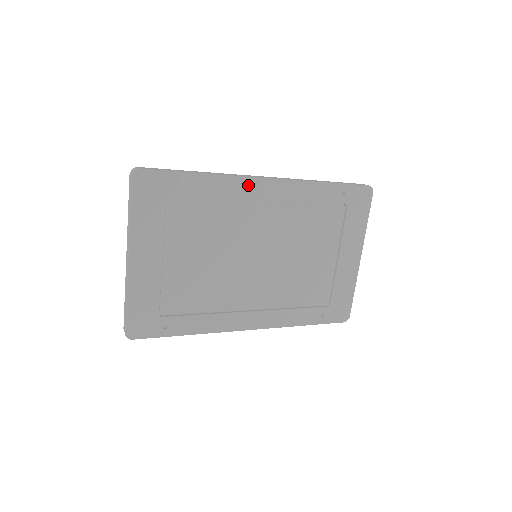
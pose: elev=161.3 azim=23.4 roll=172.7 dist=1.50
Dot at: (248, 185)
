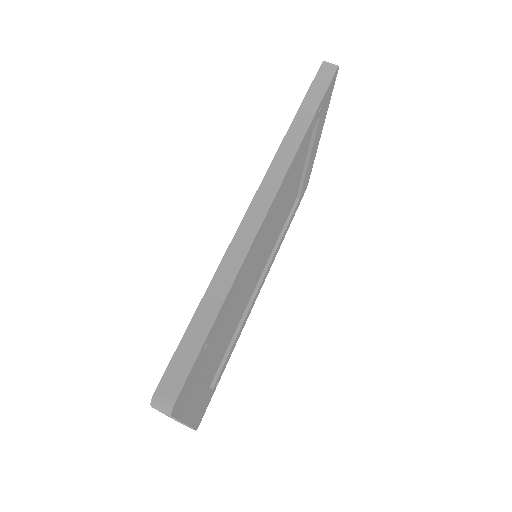
Dot at: (257, 238)
